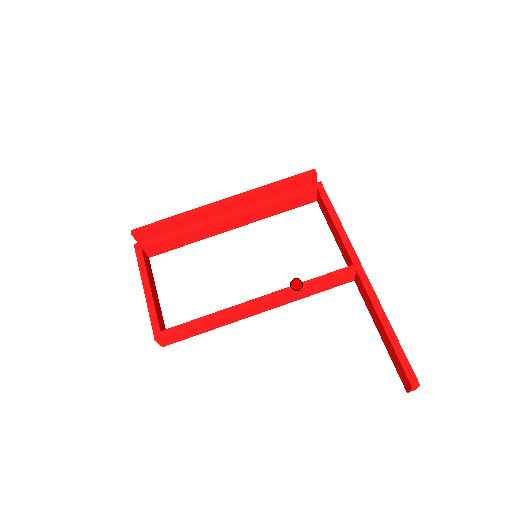
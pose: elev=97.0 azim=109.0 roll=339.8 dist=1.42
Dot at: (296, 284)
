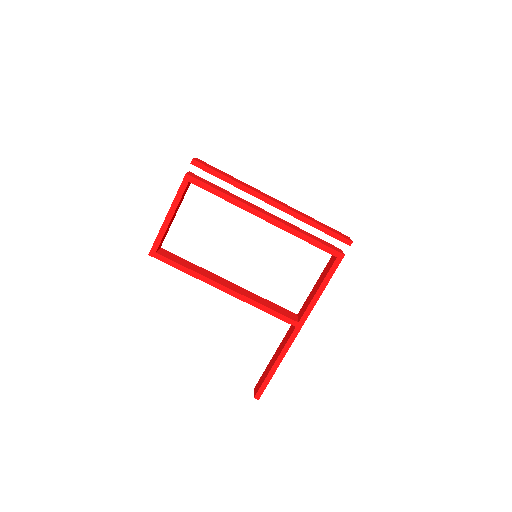
Dot at: (257, 302)
